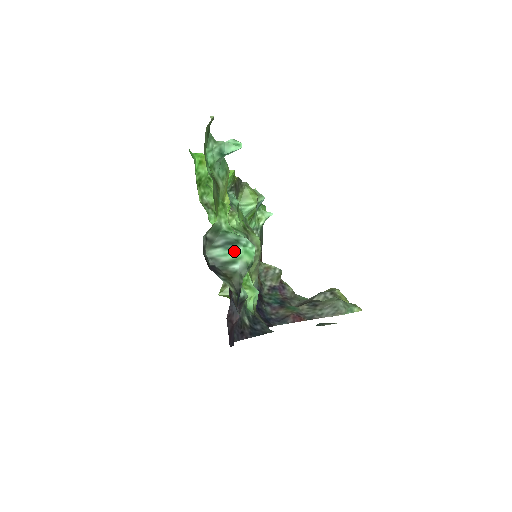
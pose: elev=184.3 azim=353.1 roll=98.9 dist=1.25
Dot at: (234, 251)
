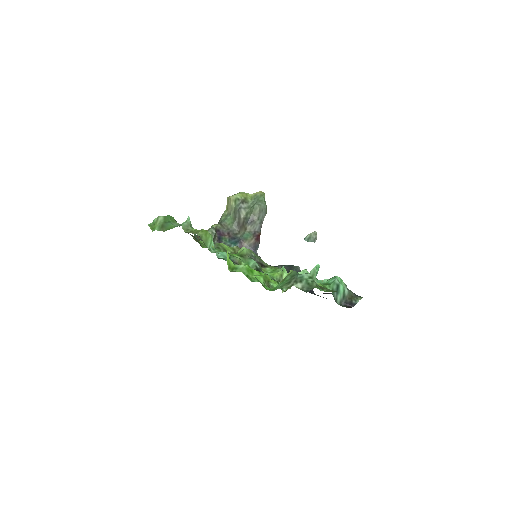
Dot at: (341, 289)
